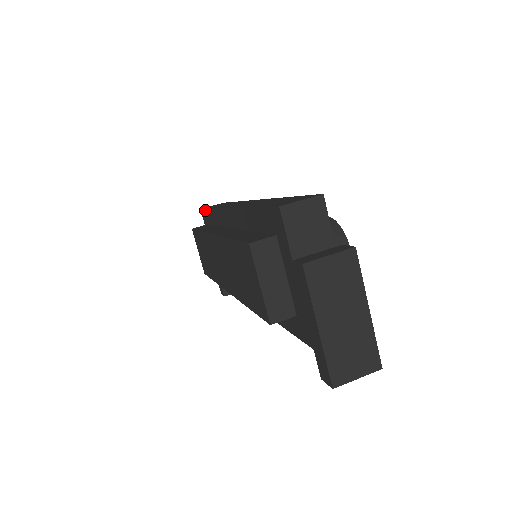
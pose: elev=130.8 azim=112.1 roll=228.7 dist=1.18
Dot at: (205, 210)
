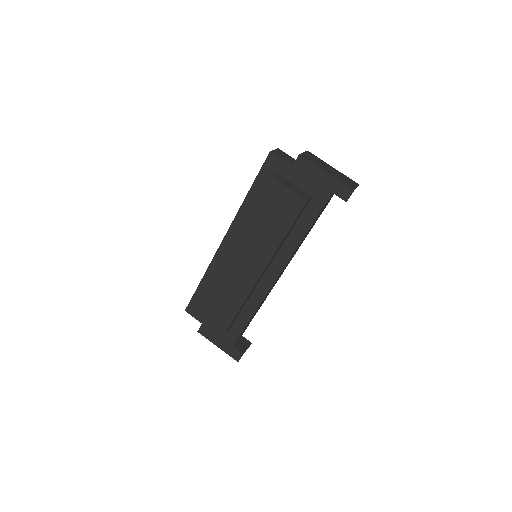
Dot at: (193, 297)
